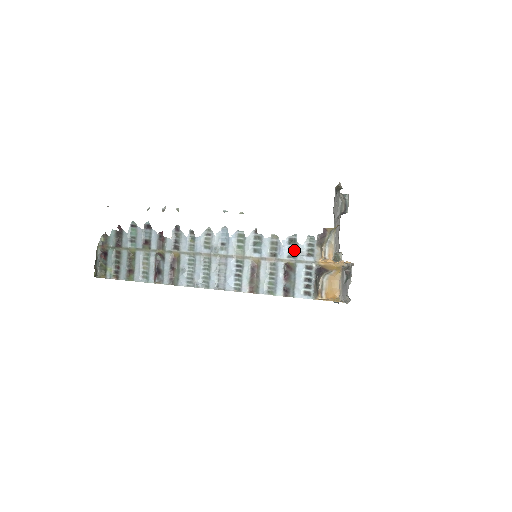
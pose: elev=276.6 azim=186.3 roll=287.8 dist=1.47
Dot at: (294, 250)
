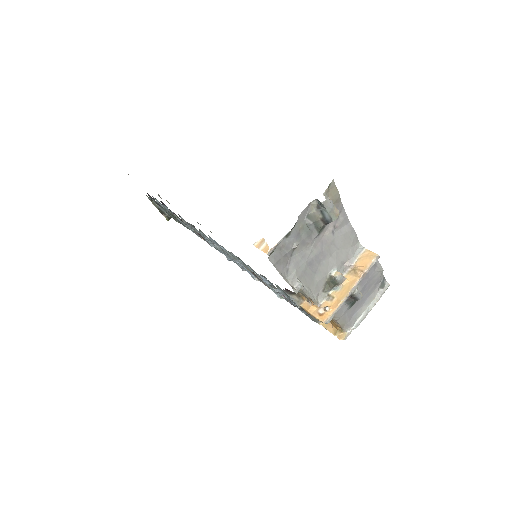
Dot at: (274, 286)
